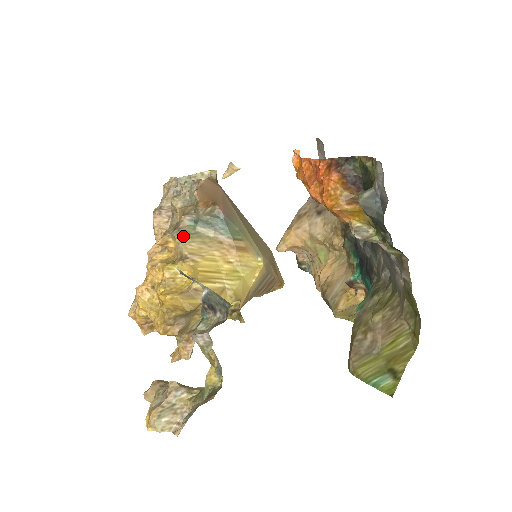
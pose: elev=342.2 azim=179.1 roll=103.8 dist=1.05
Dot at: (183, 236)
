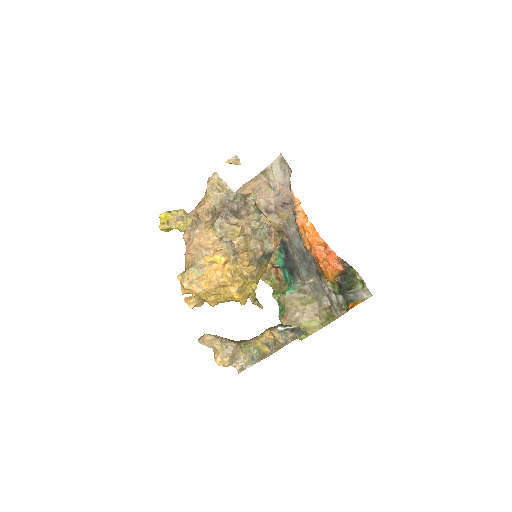
Dot at: (258, 265)
